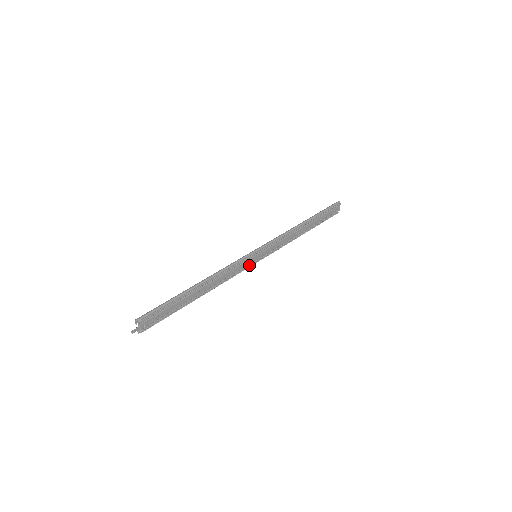
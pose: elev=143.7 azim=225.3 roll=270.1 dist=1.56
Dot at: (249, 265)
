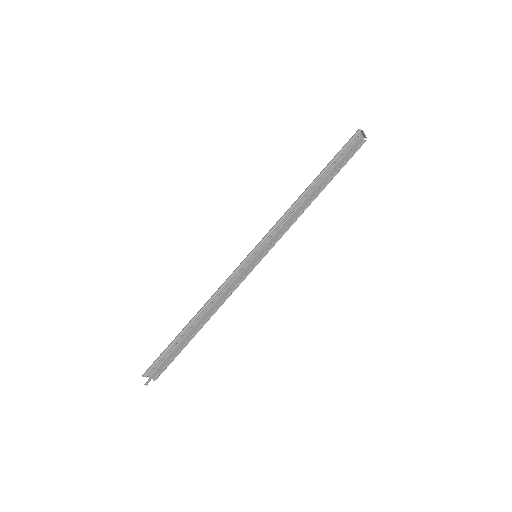
Dot at: (251, 269)
